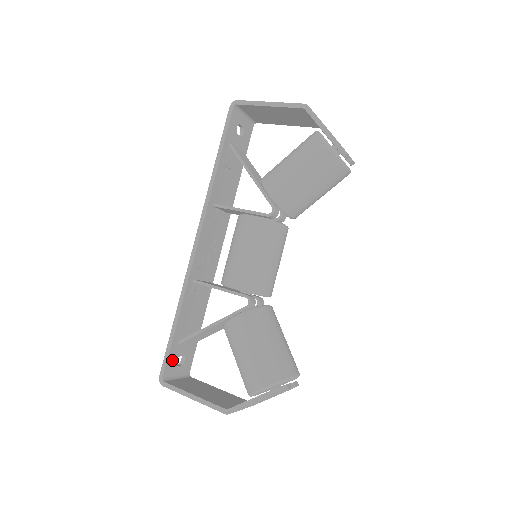
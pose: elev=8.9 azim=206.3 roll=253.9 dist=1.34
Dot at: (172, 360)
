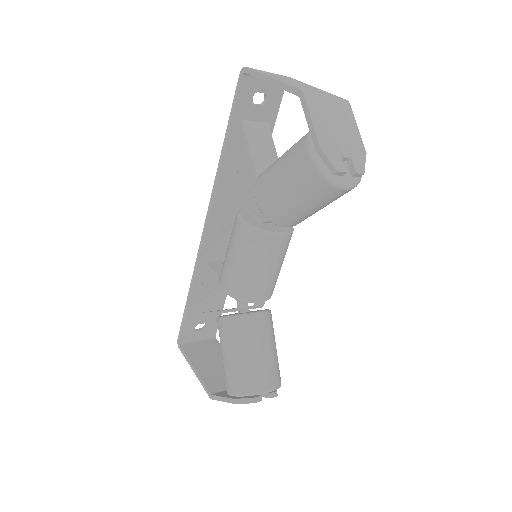
Dot at: (189, 328)
